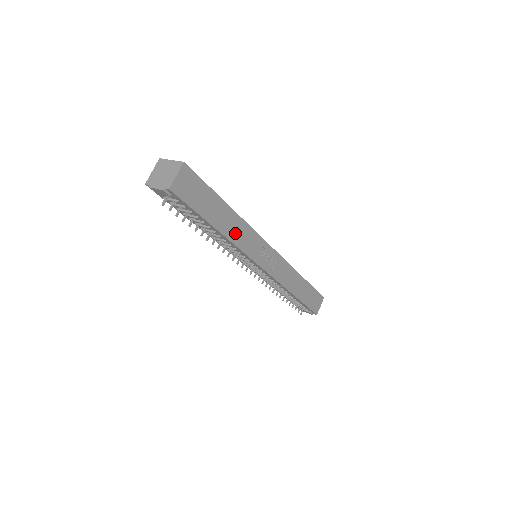
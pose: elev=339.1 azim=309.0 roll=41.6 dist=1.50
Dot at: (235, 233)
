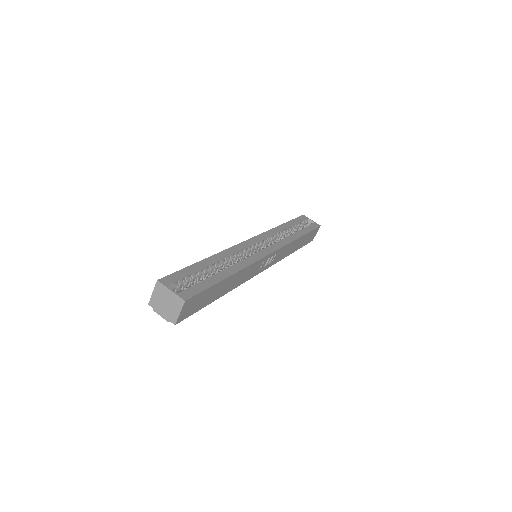
Dot at: (237, 282)
